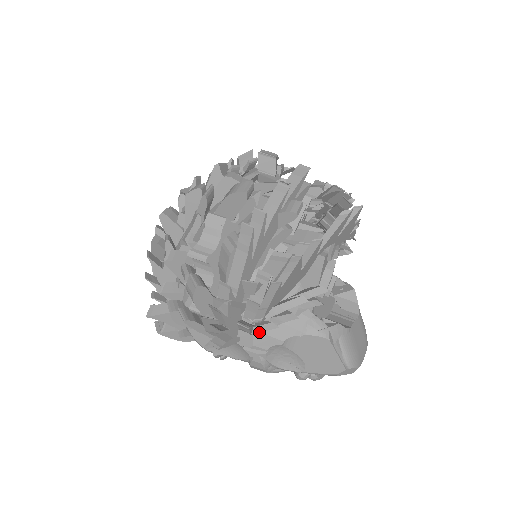
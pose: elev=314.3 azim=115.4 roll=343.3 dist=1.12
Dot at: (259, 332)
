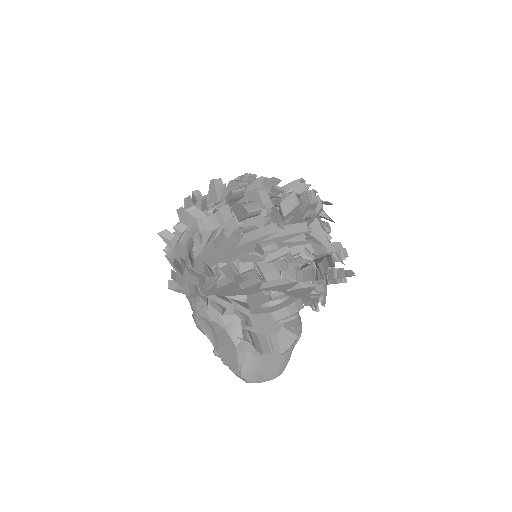
Dot at: (199, 301)
